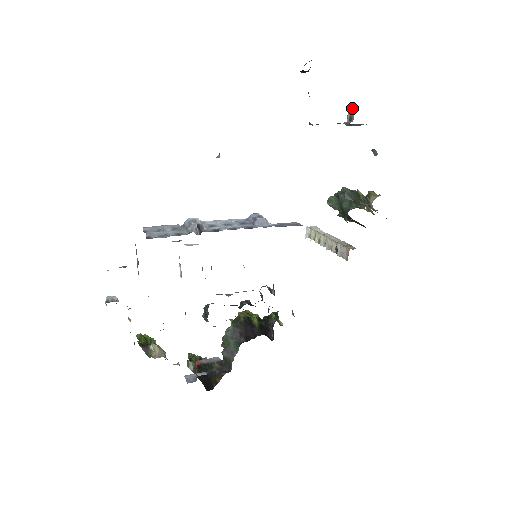
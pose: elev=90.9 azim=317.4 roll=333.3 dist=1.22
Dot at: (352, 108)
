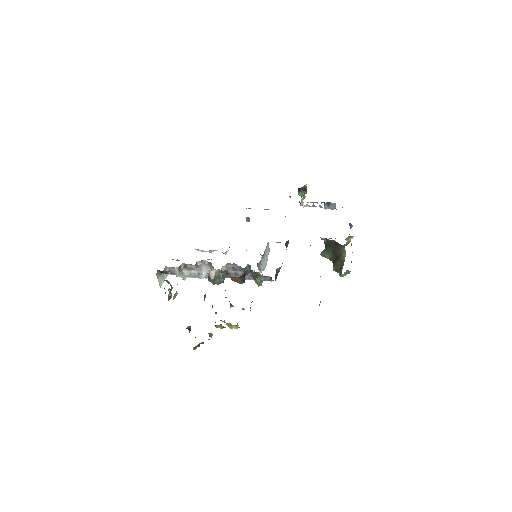
Dot at: occluded
